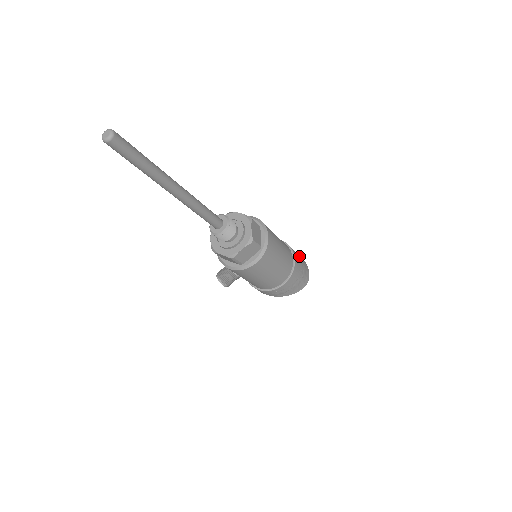
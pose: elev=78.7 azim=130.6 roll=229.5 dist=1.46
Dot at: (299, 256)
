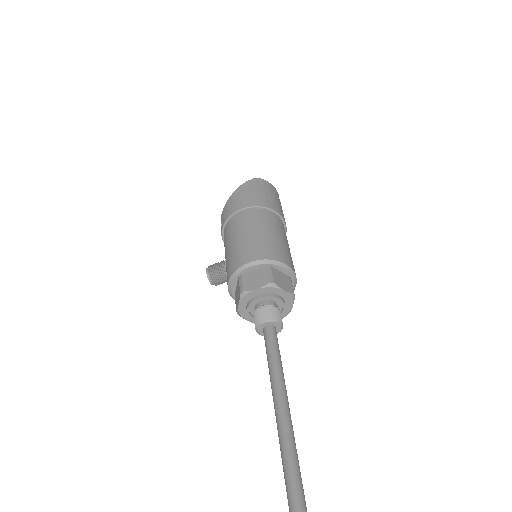
Dot at: occluded
